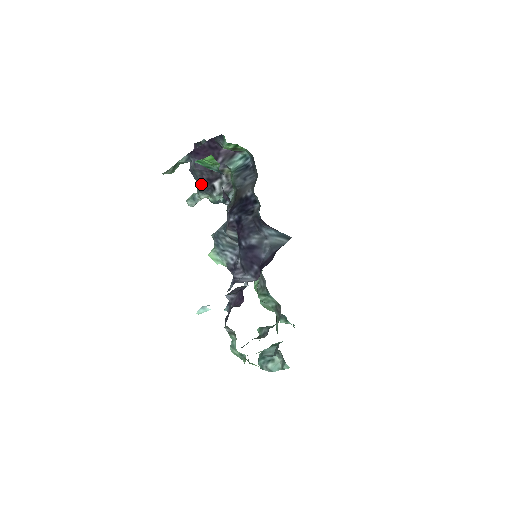
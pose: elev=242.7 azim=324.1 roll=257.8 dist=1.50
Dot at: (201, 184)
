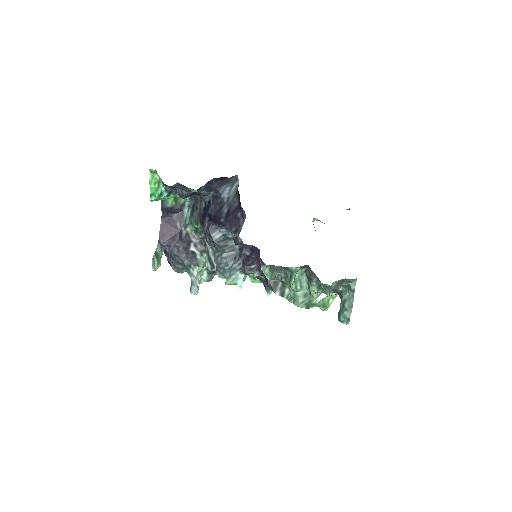
Dot at: (184, 258)
